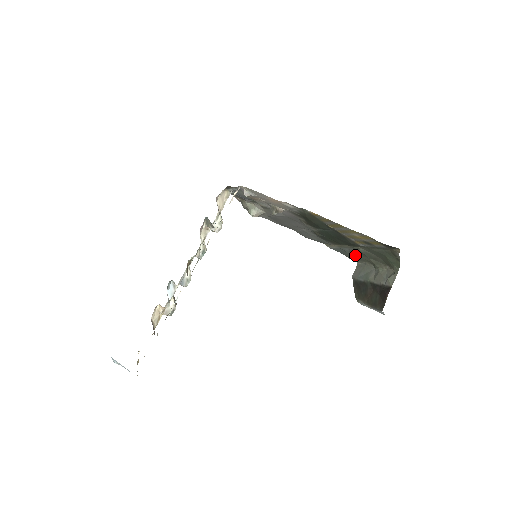
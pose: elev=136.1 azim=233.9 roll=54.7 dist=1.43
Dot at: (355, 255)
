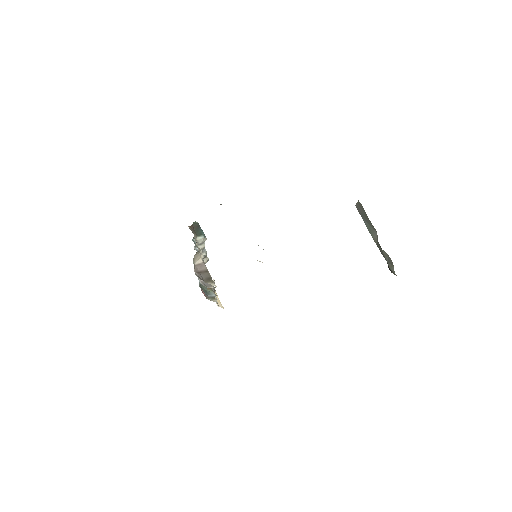
Dot at: occluded
